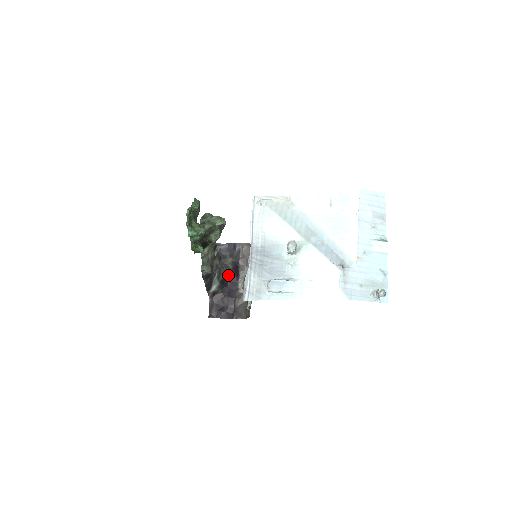
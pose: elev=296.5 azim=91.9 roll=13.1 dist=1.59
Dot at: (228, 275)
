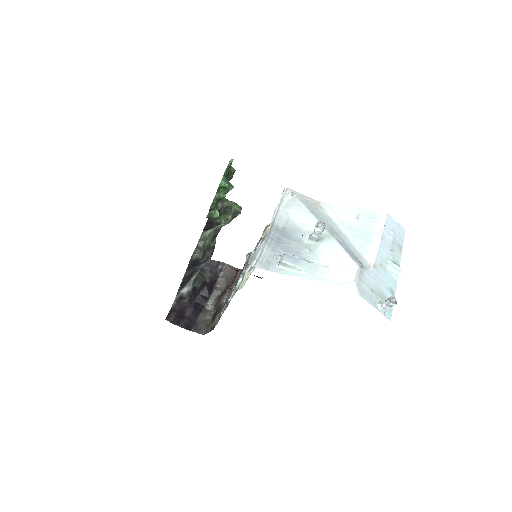
Dot at: (202, 287)
